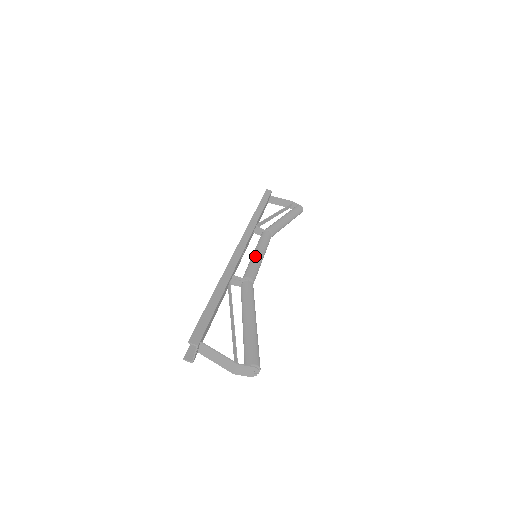
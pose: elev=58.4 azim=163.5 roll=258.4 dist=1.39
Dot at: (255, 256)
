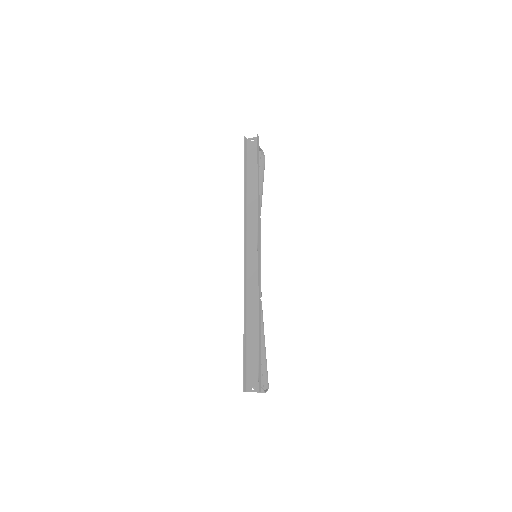
Dot at: (260, 263)
